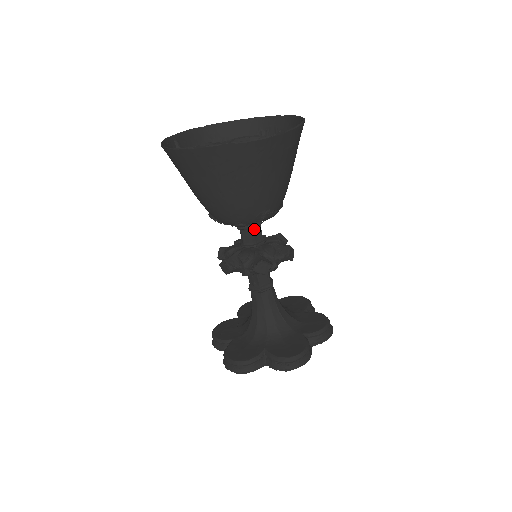
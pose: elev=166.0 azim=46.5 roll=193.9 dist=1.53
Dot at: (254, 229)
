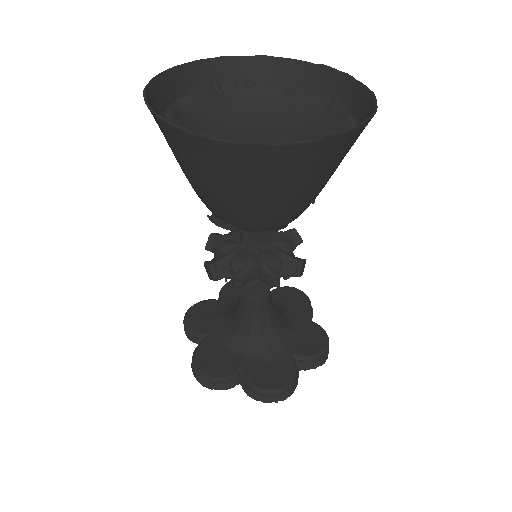
Dot at: occluded
